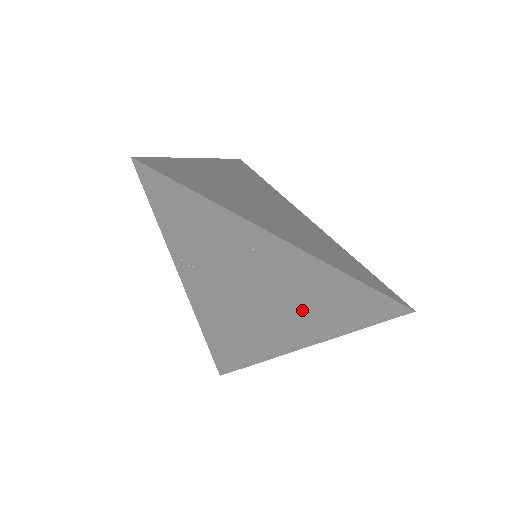
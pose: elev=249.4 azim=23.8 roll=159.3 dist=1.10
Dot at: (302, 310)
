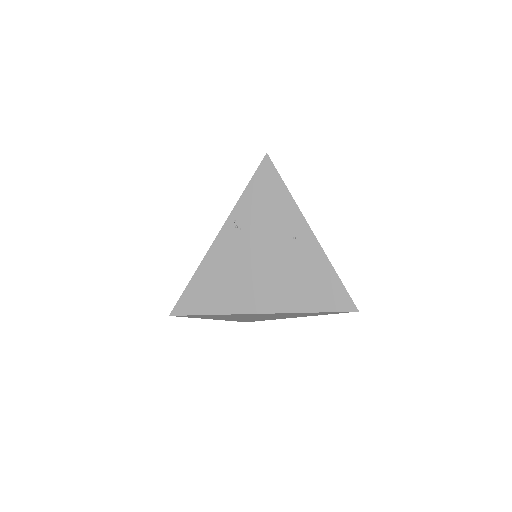
Dot at: (291, 287)
